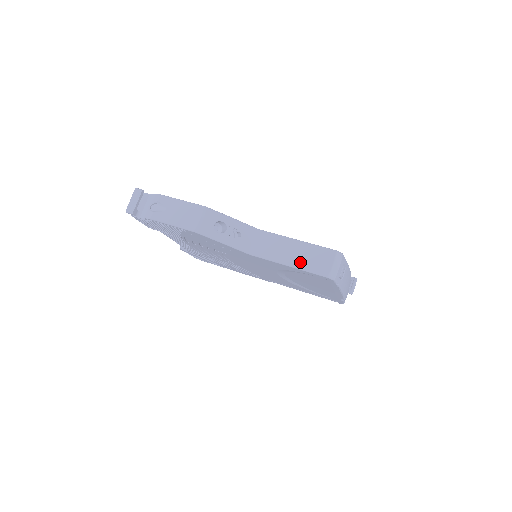
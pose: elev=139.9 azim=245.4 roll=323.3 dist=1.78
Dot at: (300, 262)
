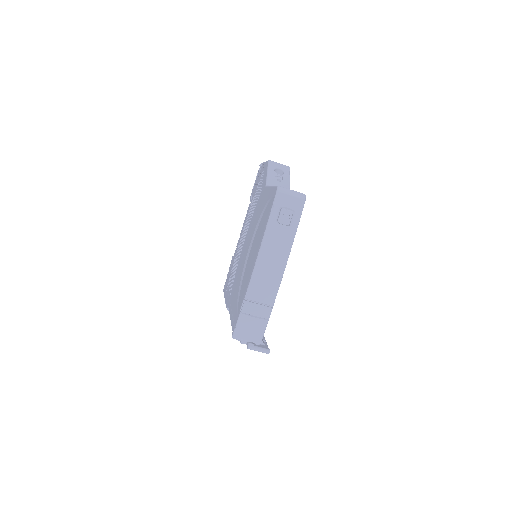
Dot at: occluded
